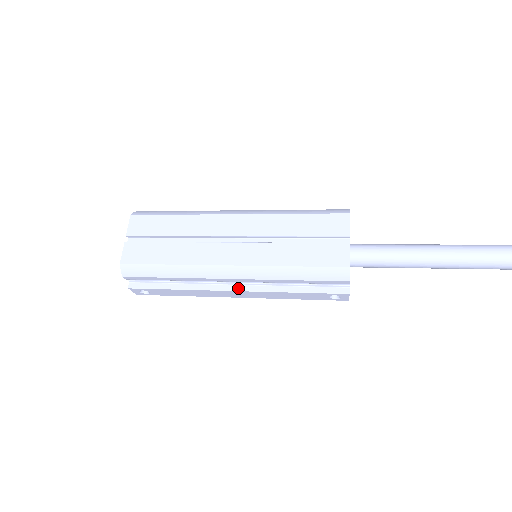
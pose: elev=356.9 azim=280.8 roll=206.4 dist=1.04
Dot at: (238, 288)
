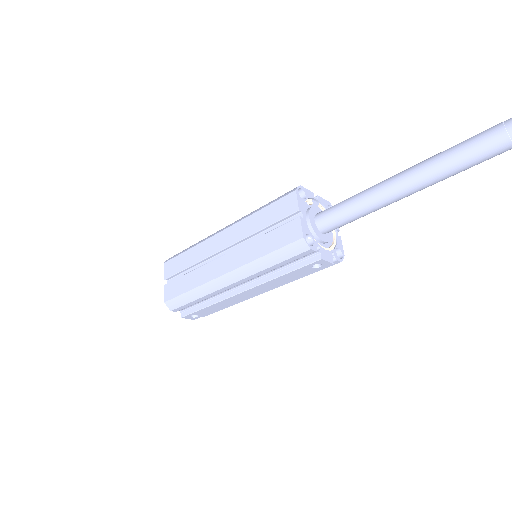
Dot at: (245, 289)
